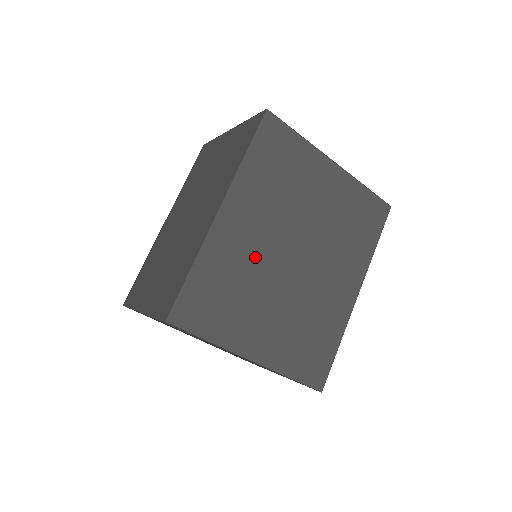
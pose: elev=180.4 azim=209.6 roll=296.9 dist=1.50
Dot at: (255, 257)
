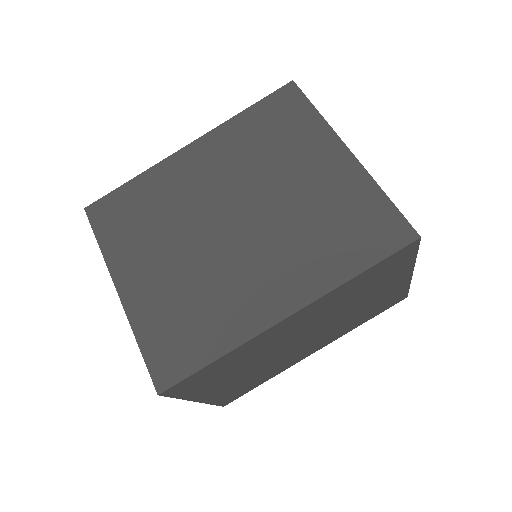
Dot at: (190, 200)
